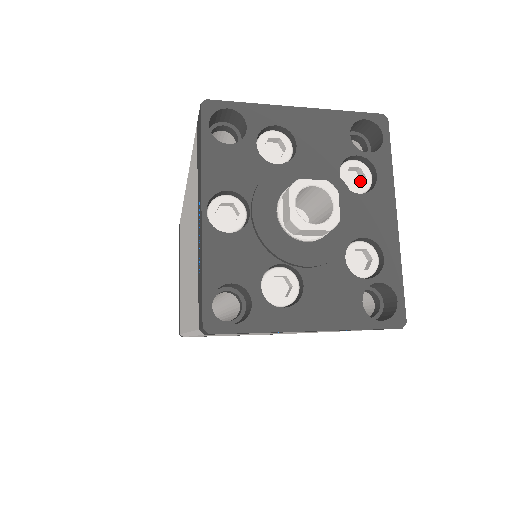
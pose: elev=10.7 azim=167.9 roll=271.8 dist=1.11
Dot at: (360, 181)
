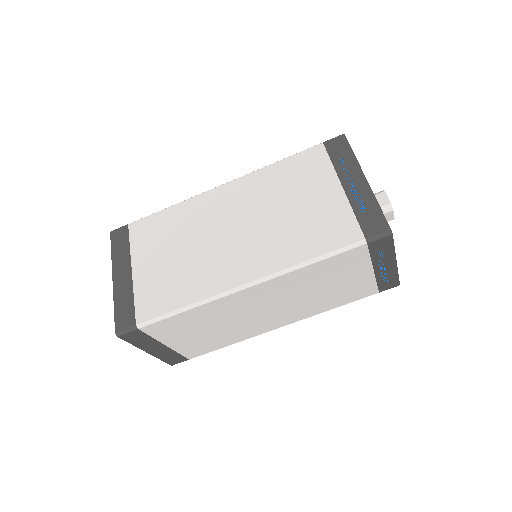
Dot at: occluded
